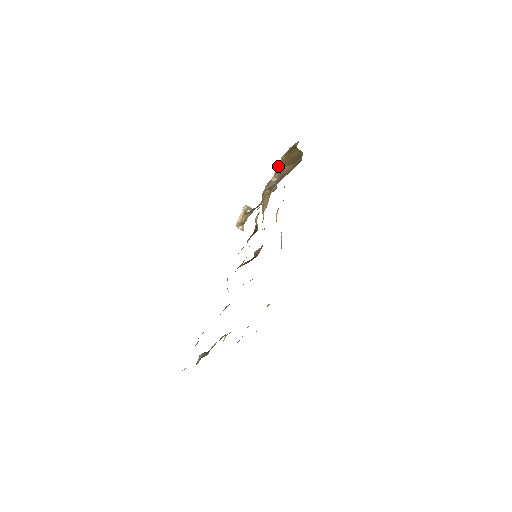
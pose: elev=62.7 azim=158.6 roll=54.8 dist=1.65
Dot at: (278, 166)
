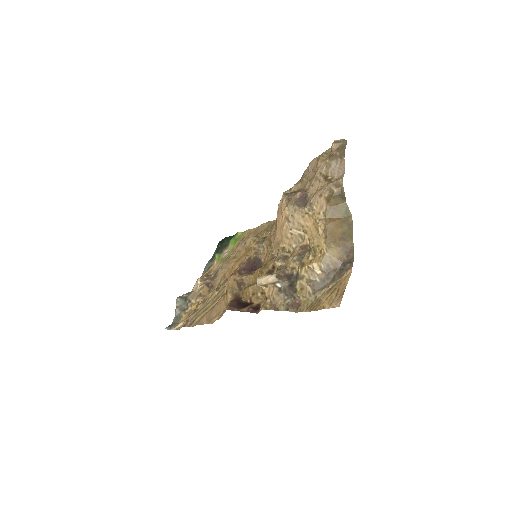
Dot at: (319, 225)
